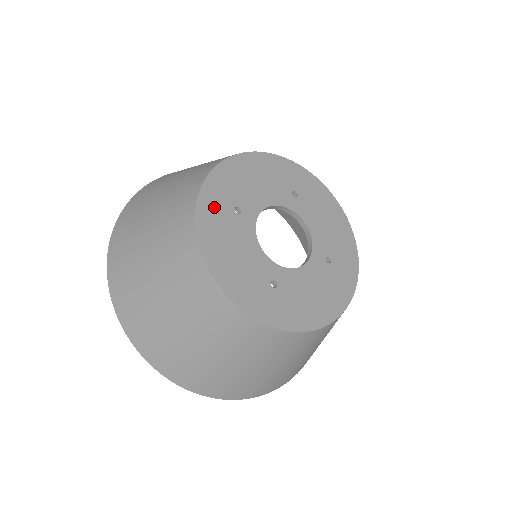
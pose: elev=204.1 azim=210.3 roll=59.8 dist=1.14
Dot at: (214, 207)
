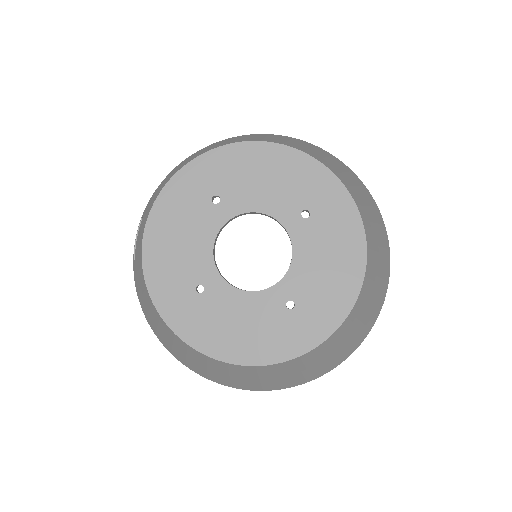
Dot at: (184, 314)
